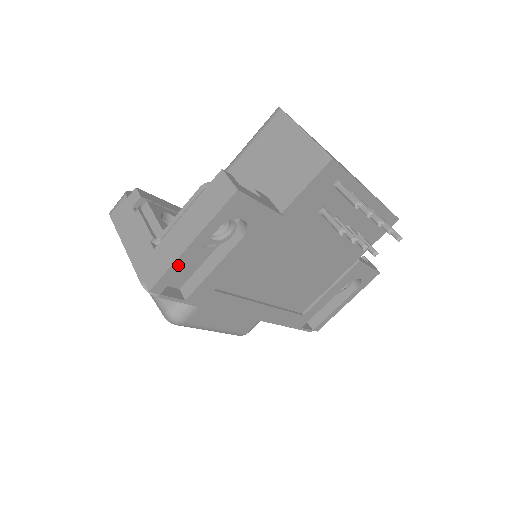
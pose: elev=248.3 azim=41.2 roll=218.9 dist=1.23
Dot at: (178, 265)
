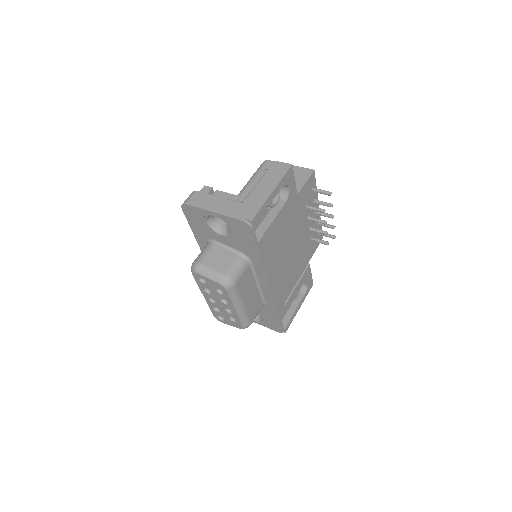
Dot at: (265, 206)
